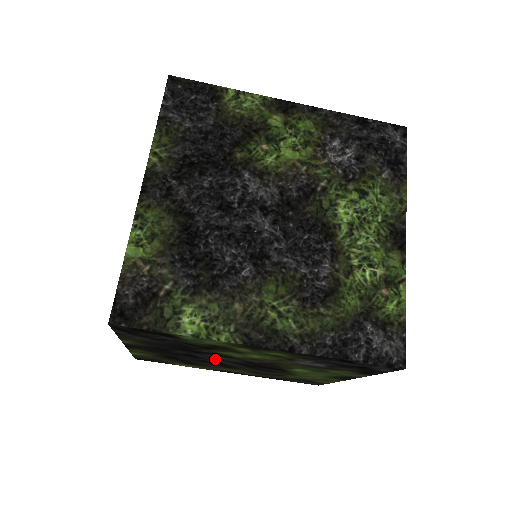
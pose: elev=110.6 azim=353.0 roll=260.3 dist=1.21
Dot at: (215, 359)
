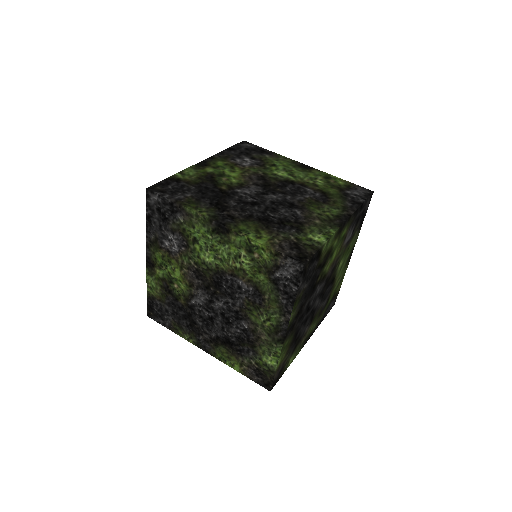
Dot at: occluded
